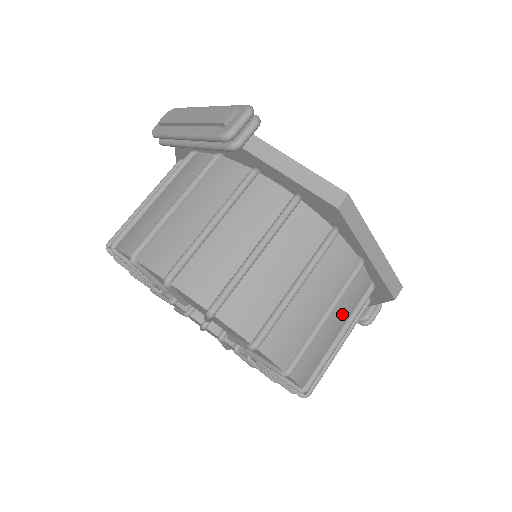
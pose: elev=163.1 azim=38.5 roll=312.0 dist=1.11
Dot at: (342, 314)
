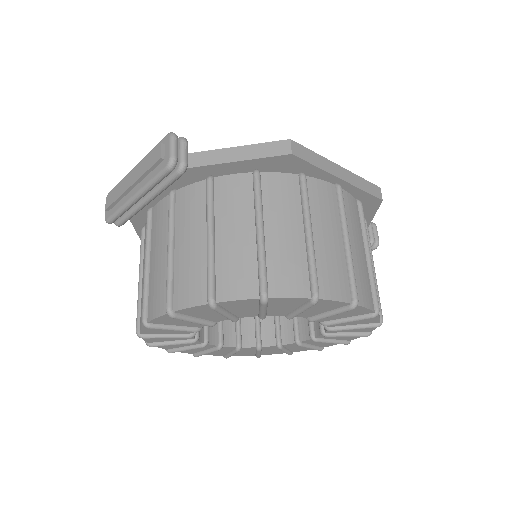
Dot at: (356, 235)
